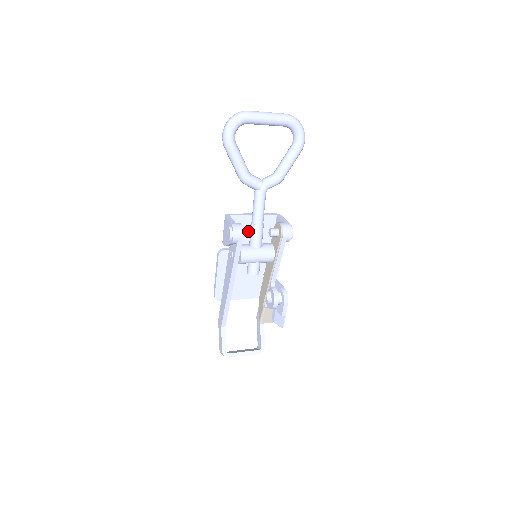
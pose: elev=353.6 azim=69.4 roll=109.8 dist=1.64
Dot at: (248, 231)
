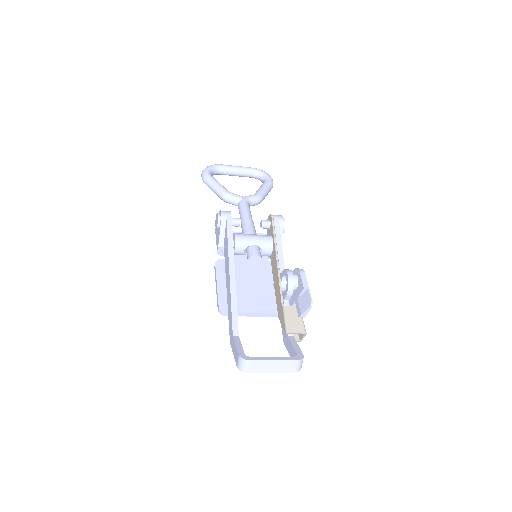
Dot at: (237, 218)
